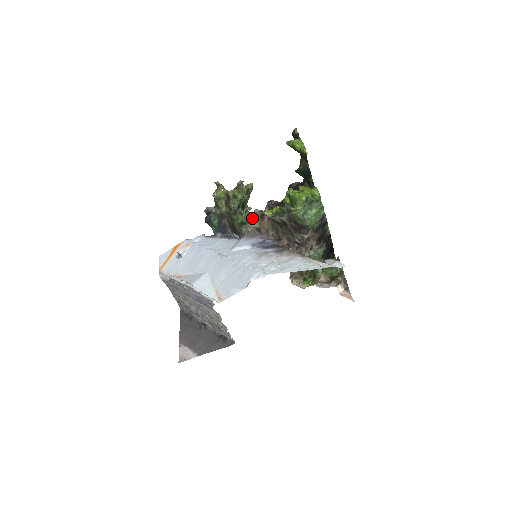
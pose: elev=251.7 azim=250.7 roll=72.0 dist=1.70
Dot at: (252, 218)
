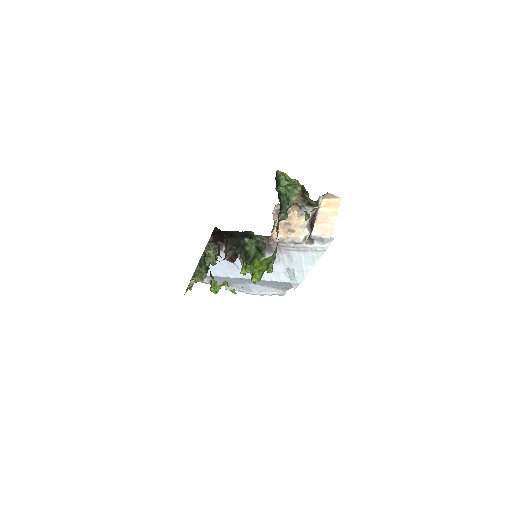
Dot at: (213, 249)
